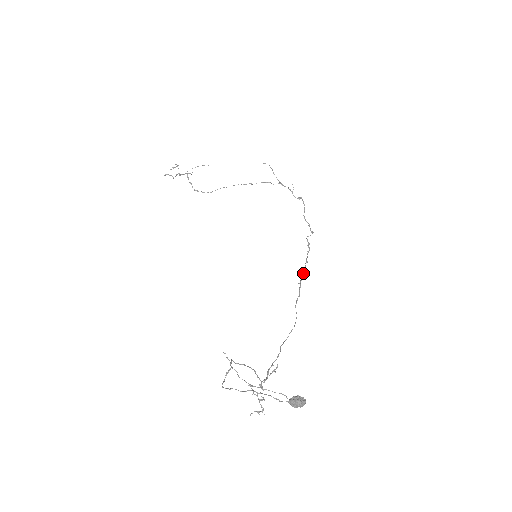
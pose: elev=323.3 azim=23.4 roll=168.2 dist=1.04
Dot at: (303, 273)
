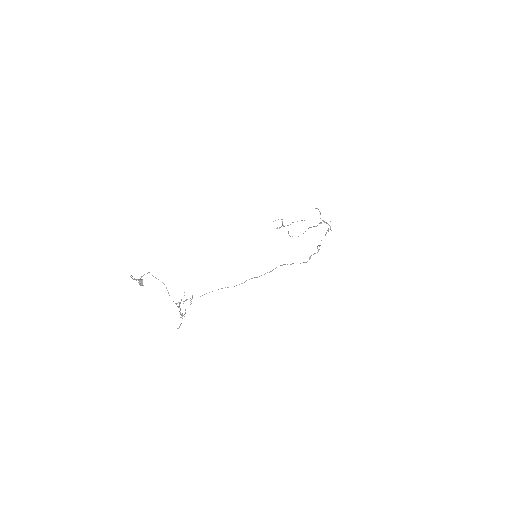
Dot at: (276, 267)
